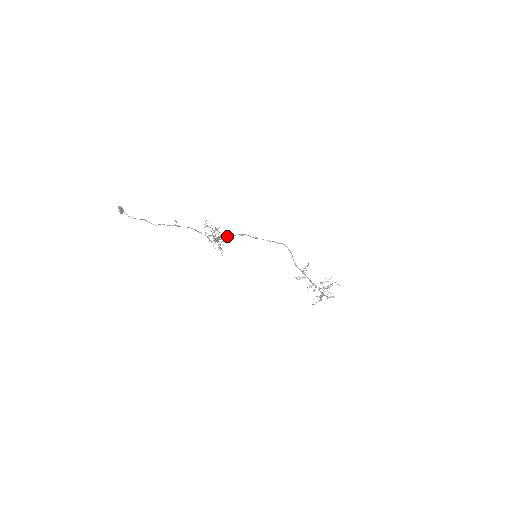
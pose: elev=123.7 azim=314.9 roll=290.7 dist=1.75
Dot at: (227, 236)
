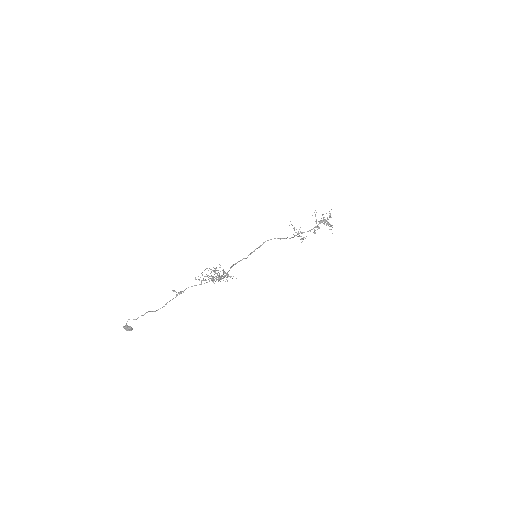
Dot at: occluded
